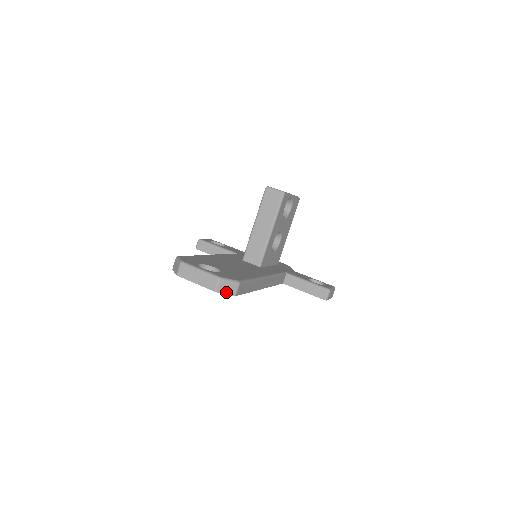
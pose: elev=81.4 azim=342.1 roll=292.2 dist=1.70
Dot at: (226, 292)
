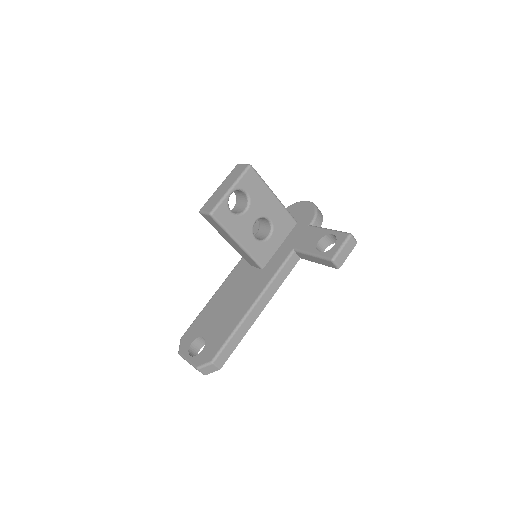
Dot at: (211, 371)
